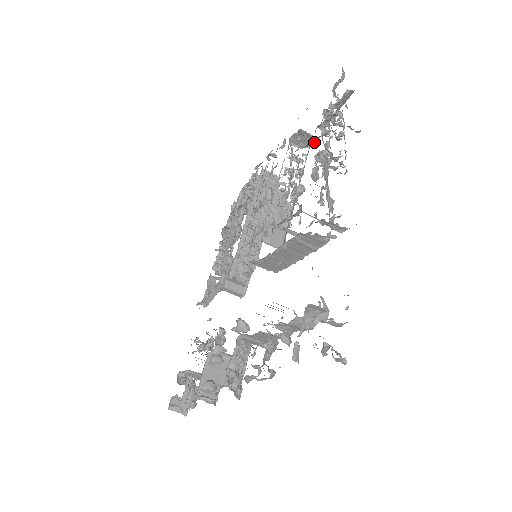
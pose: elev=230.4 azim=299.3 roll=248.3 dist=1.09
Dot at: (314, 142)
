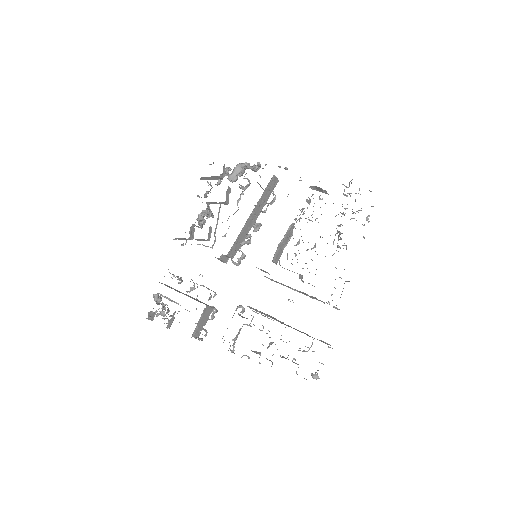
Dot at: occluded
